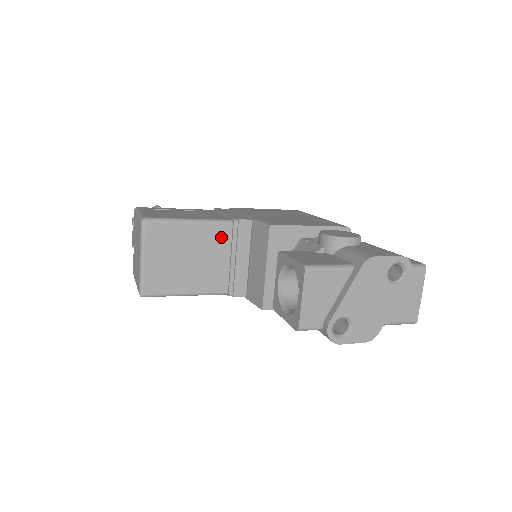
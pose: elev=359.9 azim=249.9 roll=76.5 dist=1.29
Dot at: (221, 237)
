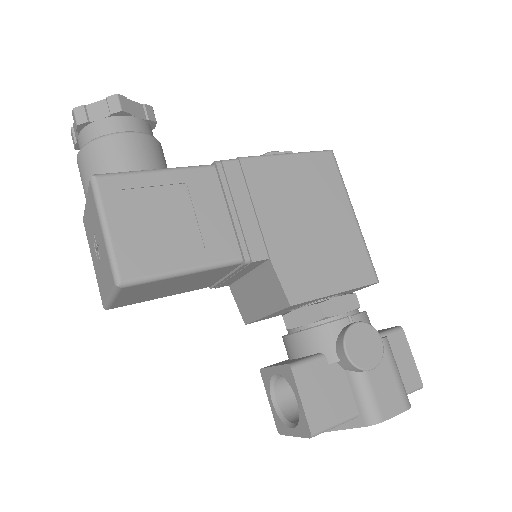
Dot at: (221, 271)
